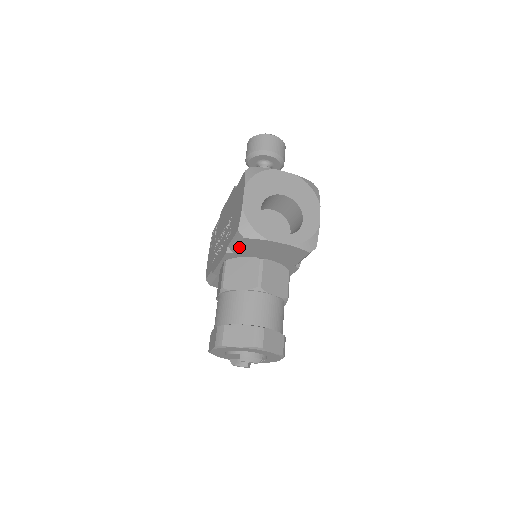
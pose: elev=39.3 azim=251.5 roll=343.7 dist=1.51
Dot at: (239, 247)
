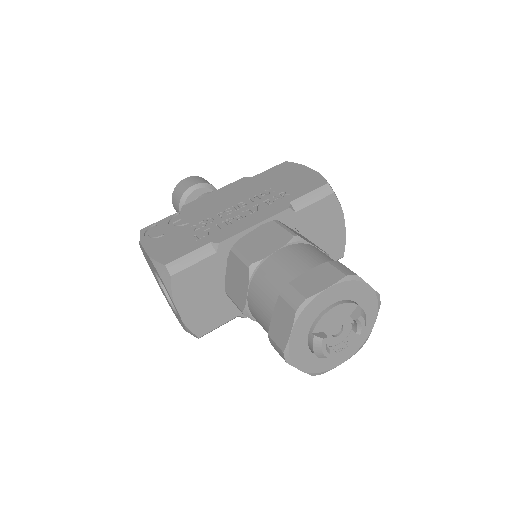
Dot at: (312, 205)
